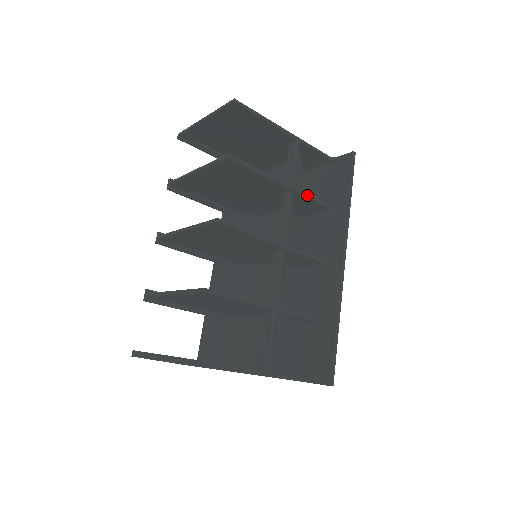
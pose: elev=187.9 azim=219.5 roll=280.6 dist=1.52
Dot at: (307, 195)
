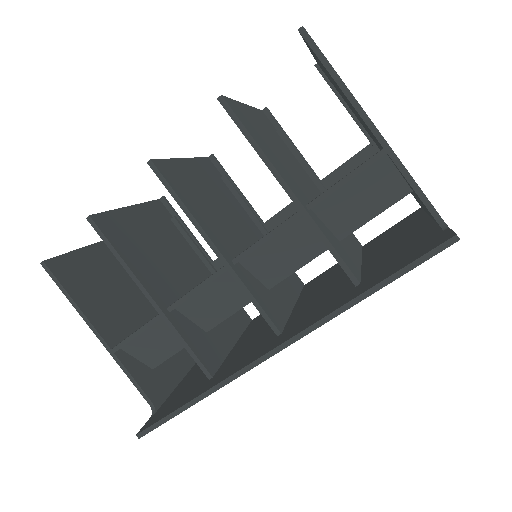
Dot at: (321, 233)
